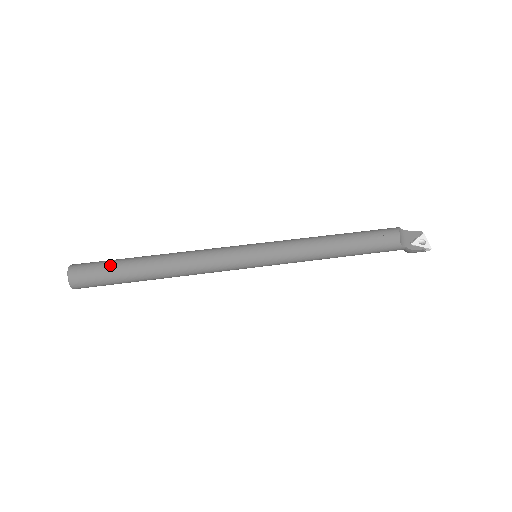
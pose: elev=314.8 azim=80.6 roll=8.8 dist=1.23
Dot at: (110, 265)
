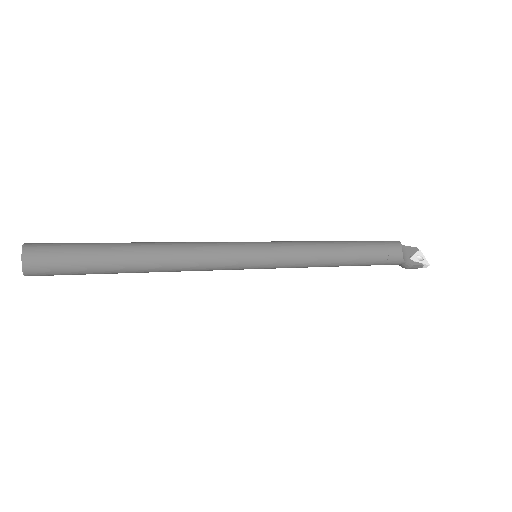
Dot at: (82, 248)
